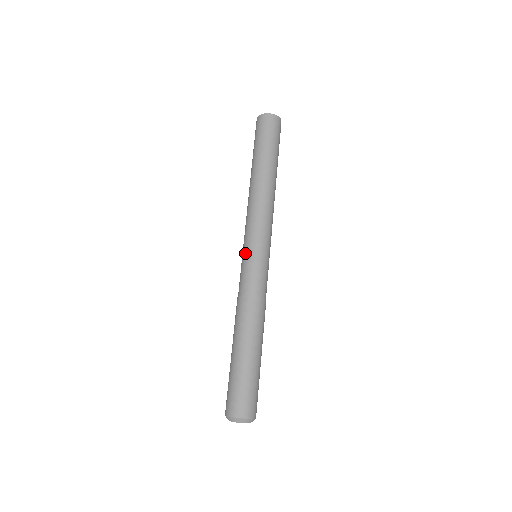
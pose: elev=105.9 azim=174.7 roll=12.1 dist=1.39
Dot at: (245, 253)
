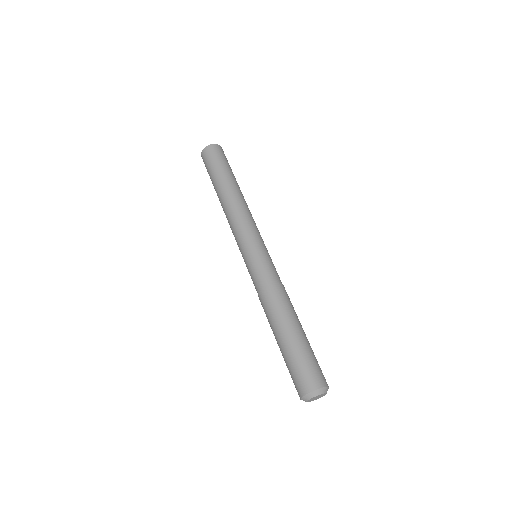
Dot at: (254, 251)
